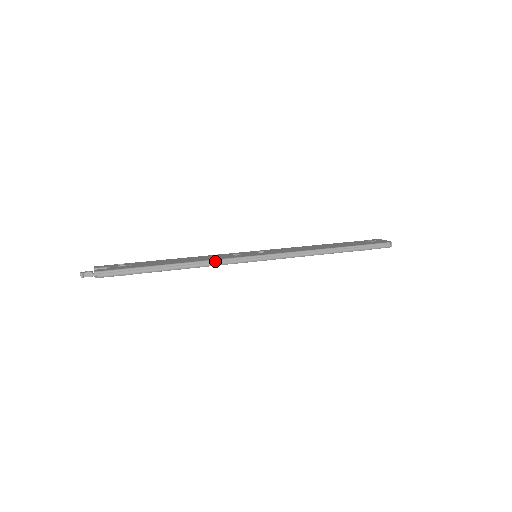
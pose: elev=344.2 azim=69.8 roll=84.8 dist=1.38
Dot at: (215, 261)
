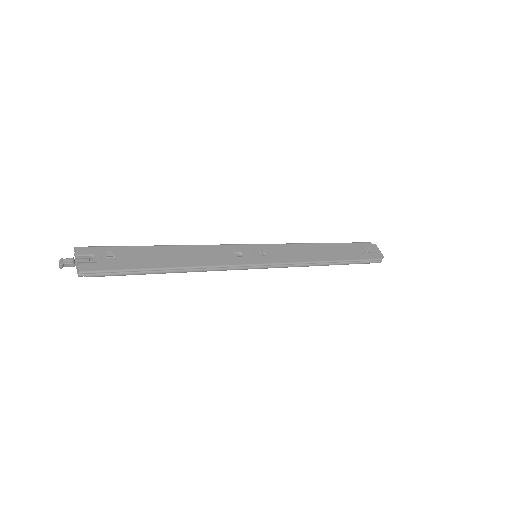
Dot at: (215, 268)
